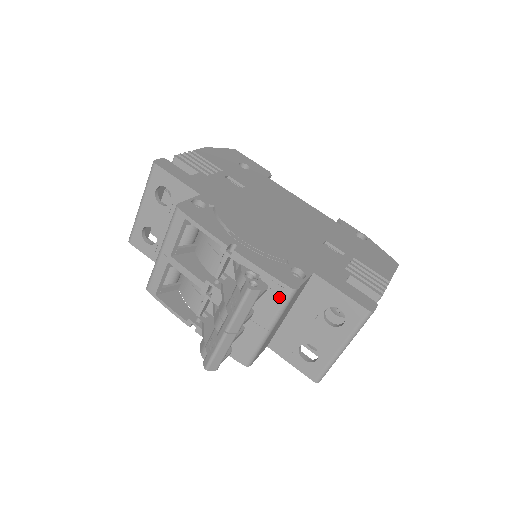
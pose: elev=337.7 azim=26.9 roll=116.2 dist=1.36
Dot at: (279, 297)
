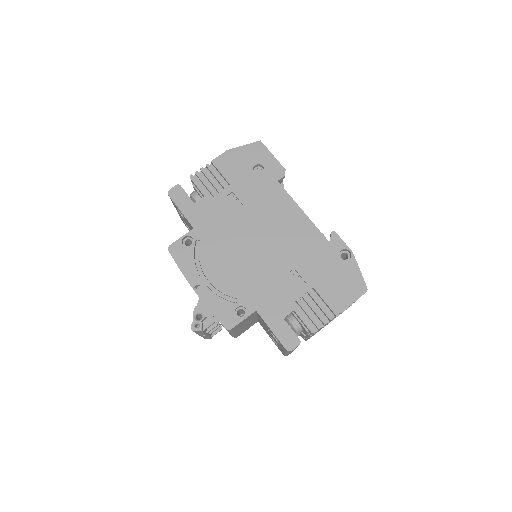
Dot at: occluded
